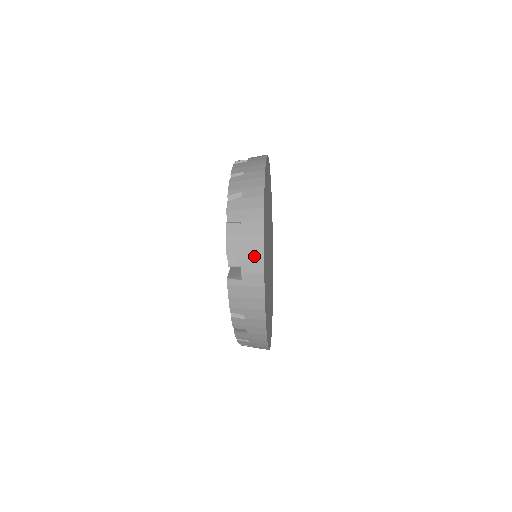
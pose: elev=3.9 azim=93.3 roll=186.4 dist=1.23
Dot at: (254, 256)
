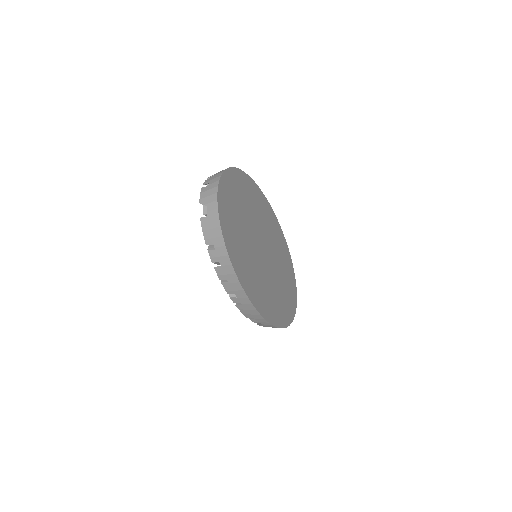
Dot at: (213, 199)
